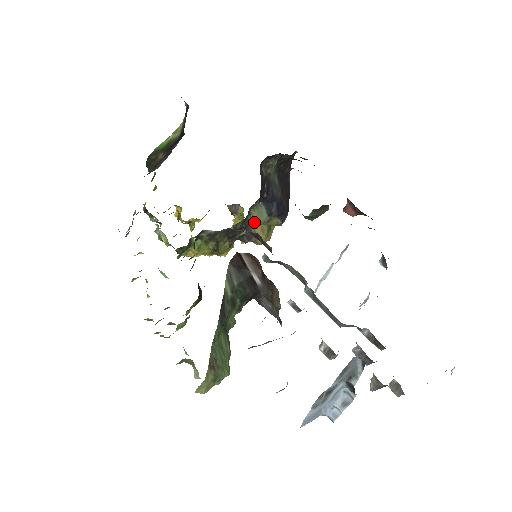
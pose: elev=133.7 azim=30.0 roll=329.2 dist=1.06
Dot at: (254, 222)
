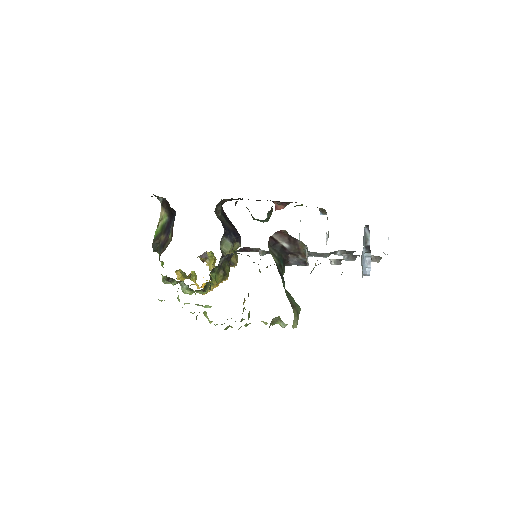
Dot at: (226, 253)
